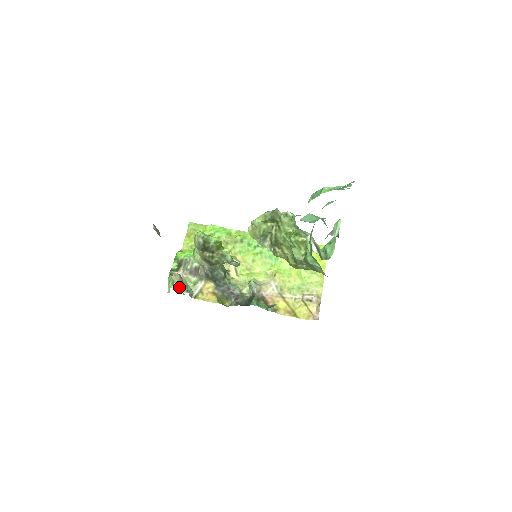
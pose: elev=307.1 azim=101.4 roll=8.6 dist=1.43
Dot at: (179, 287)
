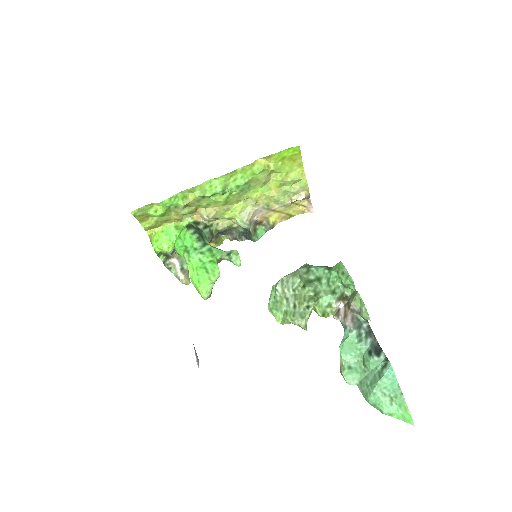
Dot at: (188, 276)
